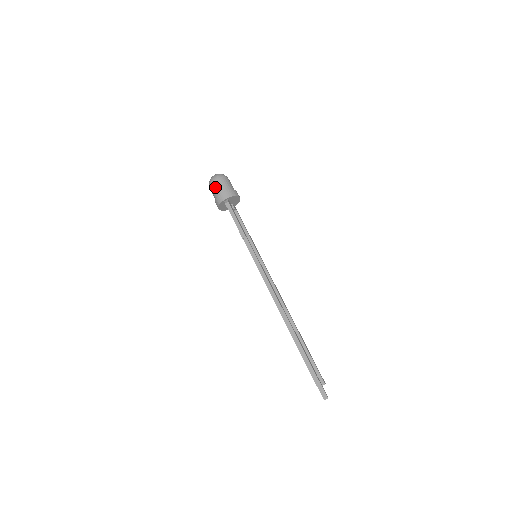
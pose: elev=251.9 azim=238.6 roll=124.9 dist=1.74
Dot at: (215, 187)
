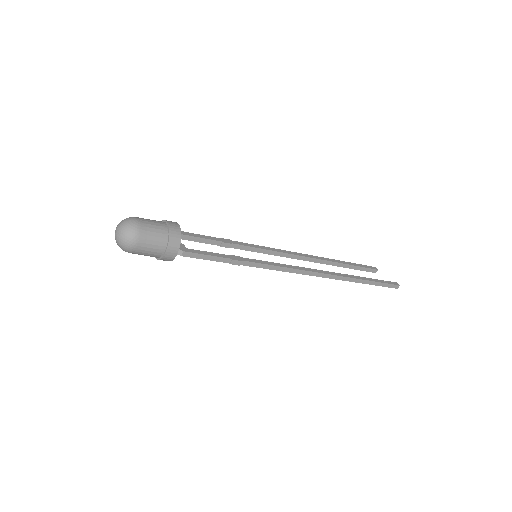
Dot at: (145, 252)
